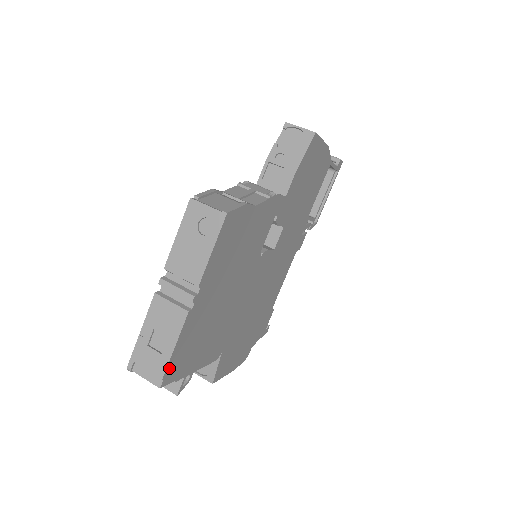
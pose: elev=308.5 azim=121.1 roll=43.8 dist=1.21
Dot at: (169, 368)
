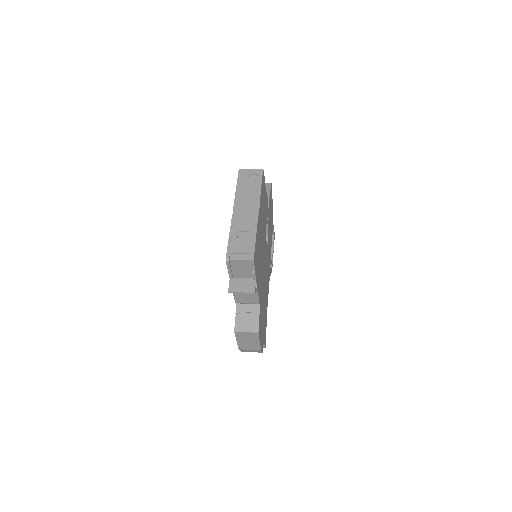
Dot at: (255, 250)
